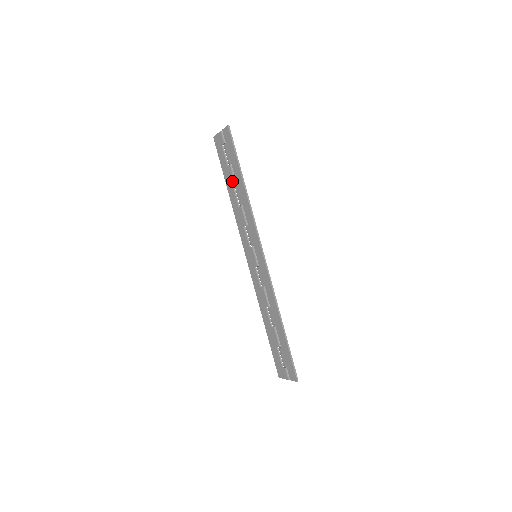
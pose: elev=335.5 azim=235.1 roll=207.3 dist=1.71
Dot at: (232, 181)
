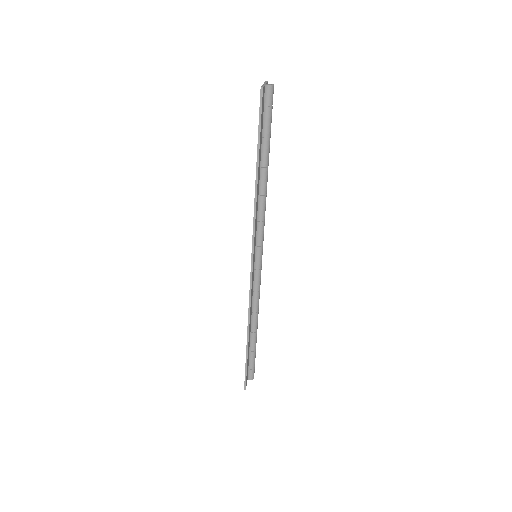
Dot at: occluded
